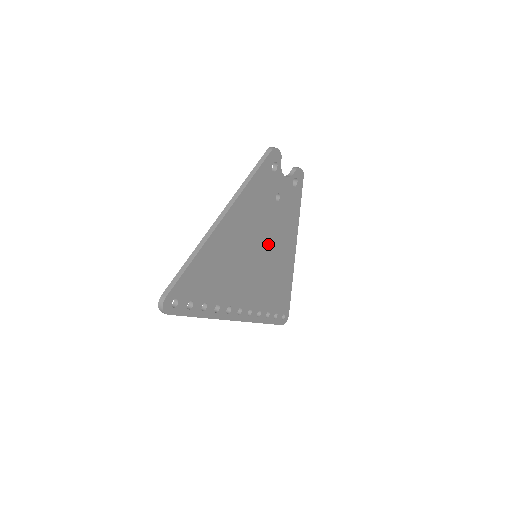
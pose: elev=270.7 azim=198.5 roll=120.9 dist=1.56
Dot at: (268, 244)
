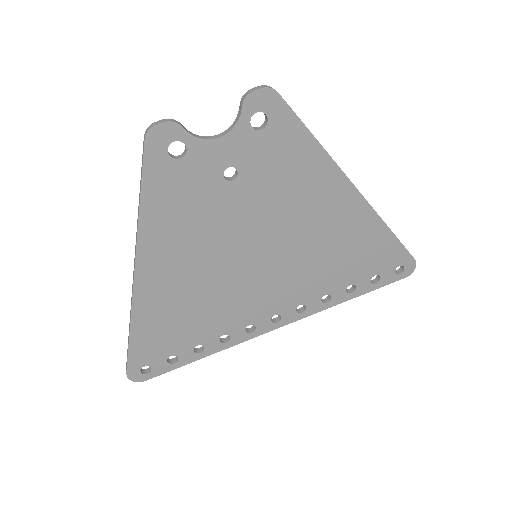
Dot at: (268, 232)
